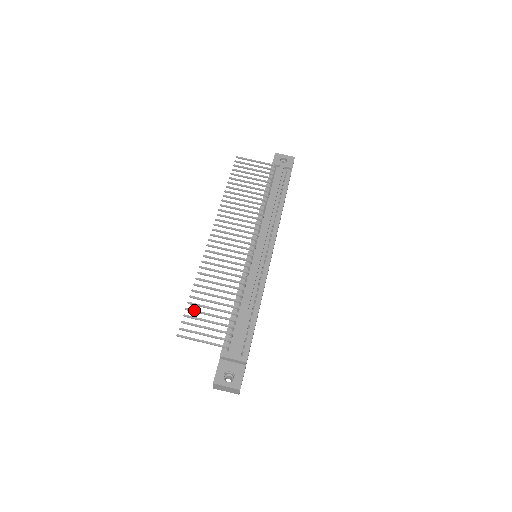
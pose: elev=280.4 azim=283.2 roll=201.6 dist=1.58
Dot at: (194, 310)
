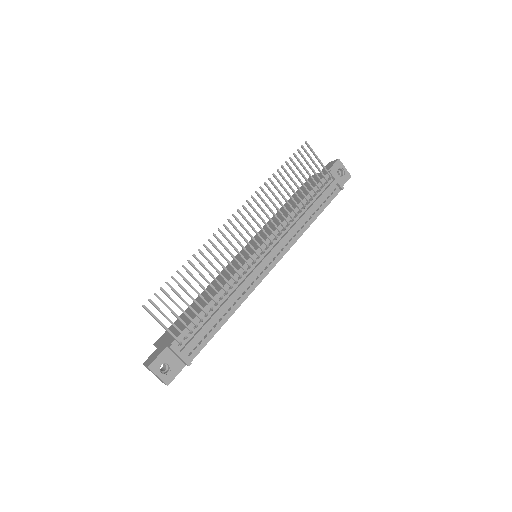
Dot at: (173, 288)
